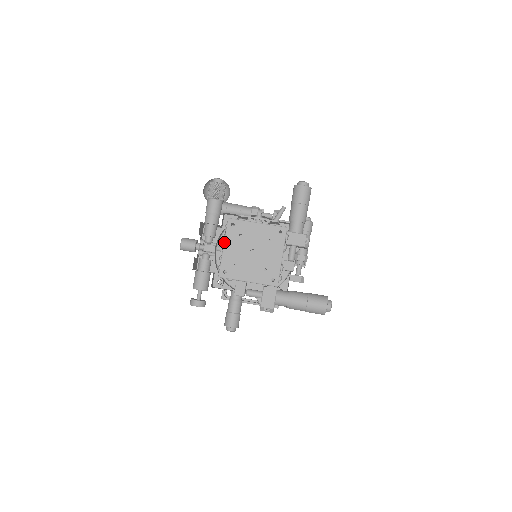
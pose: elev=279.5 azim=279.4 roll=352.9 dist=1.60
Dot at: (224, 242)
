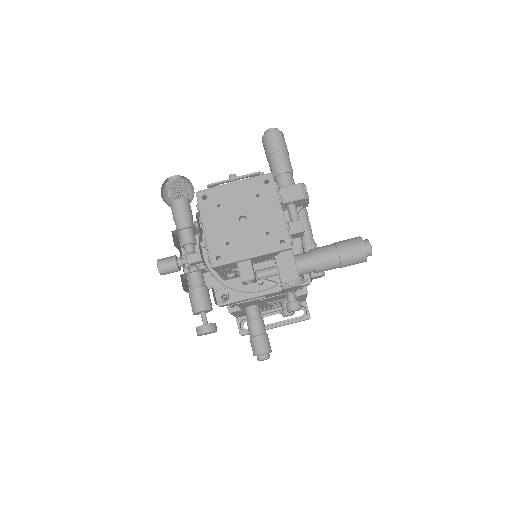
Dot at: (202, 222)
